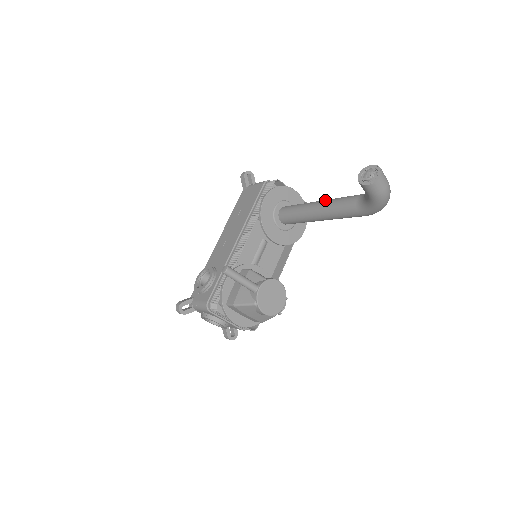
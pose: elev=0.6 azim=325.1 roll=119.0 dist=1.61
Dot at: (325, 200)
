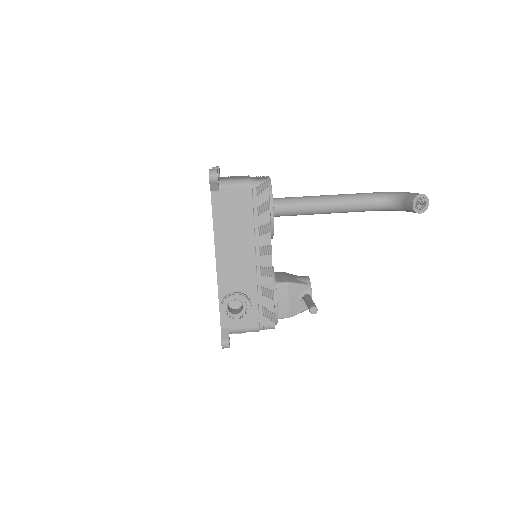
Dot at: (336, 200)
